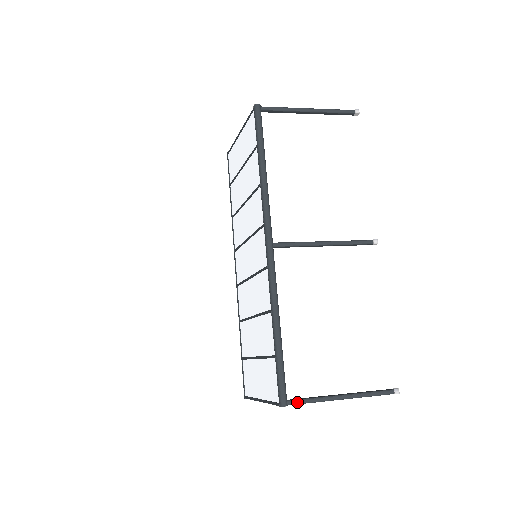
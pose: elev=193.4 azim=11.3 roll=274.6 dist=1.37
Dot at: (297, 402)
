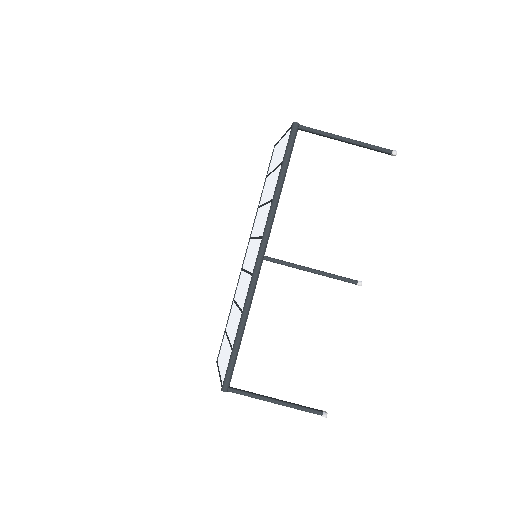
Dot at: (236, 392)
